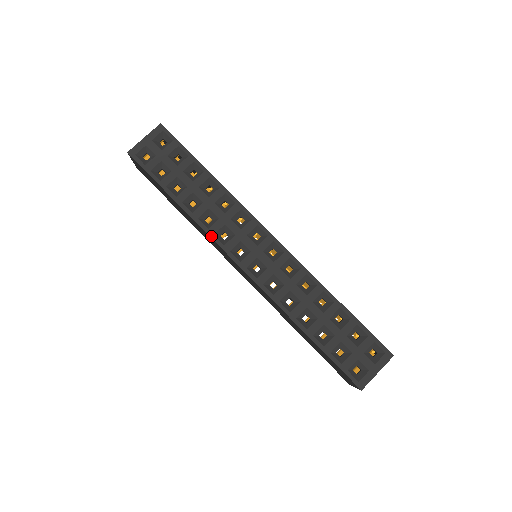
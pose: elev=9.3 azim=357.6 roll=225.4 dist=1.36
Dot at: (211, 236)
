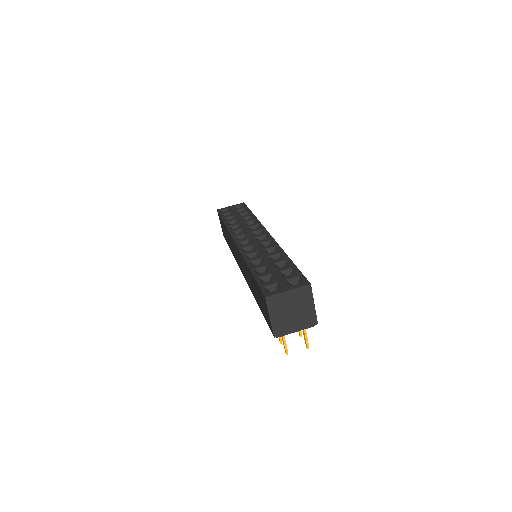
Dot at: (230, 232)
